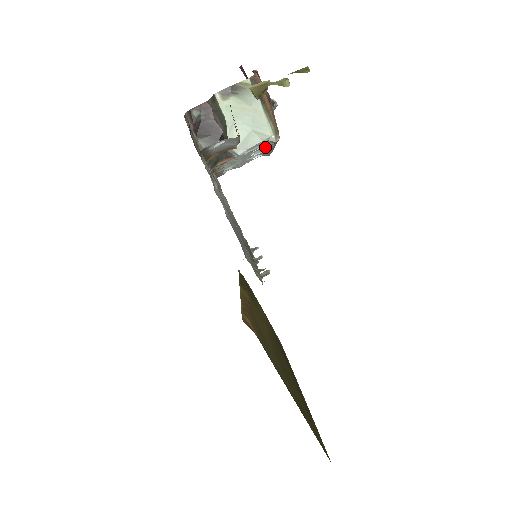
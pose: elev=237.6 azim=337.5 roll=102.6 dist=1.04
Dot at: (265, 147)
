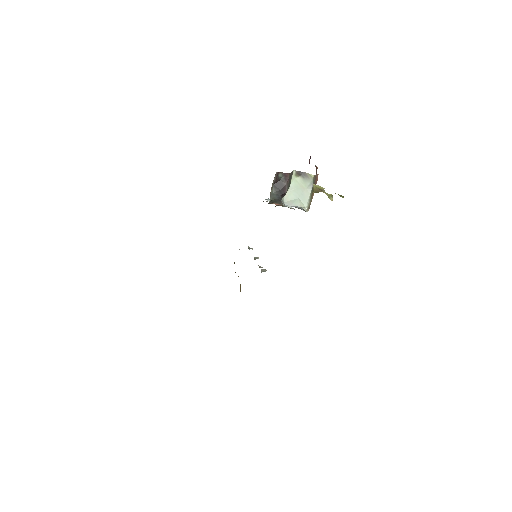
Dot at: occluded
